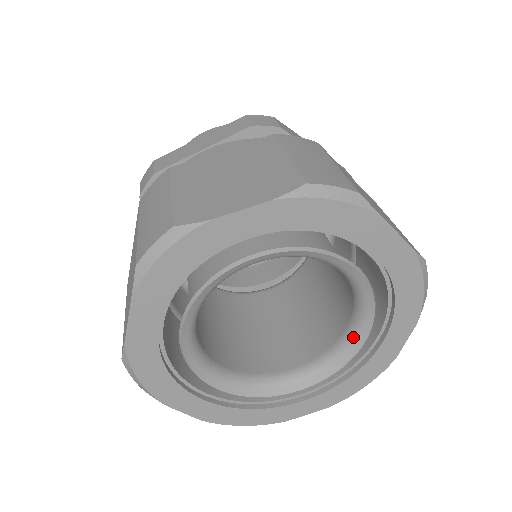
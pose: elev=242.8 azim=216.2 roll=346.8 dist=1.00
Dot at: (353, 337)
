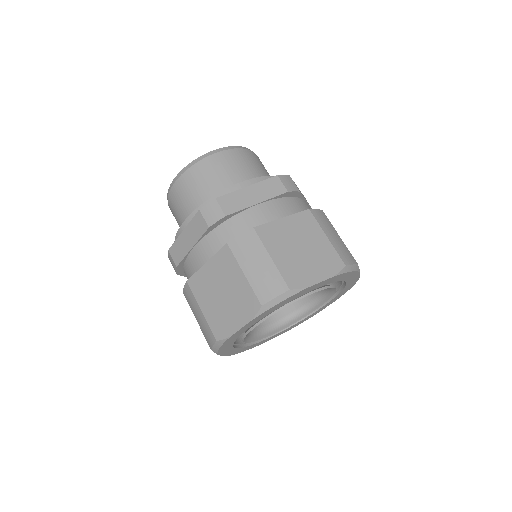
Dot at: (329, 290)
